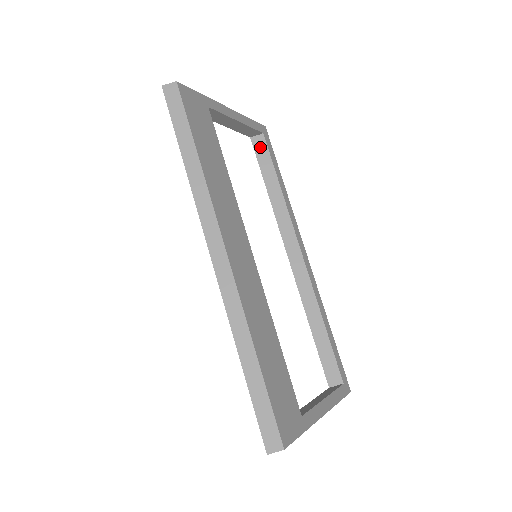
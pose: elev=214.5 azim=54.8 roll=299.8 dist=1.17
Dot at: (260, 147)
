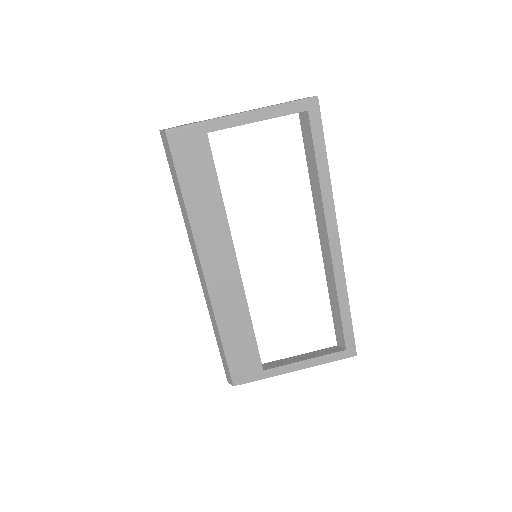
Dot at: (305, 125)
